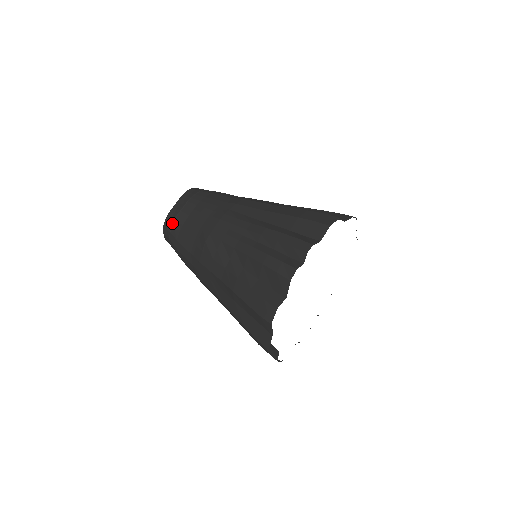
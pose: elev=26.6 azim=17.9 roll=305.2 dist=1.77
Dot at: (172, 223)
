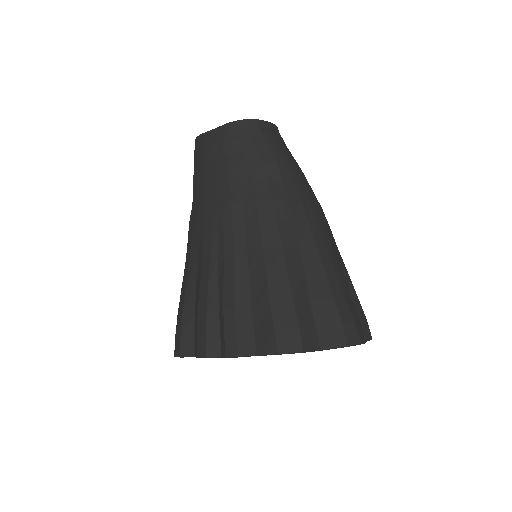
Dot at: (198, 150)
